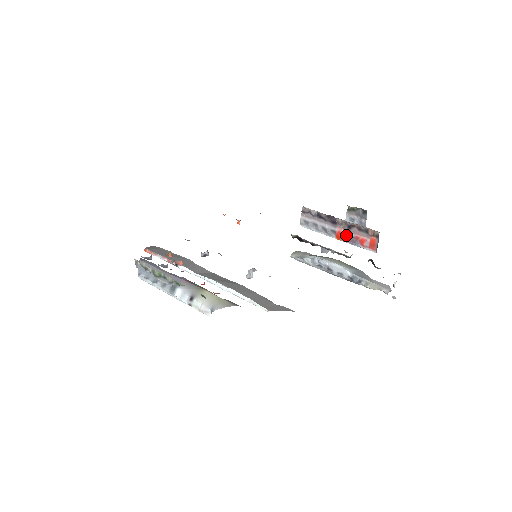
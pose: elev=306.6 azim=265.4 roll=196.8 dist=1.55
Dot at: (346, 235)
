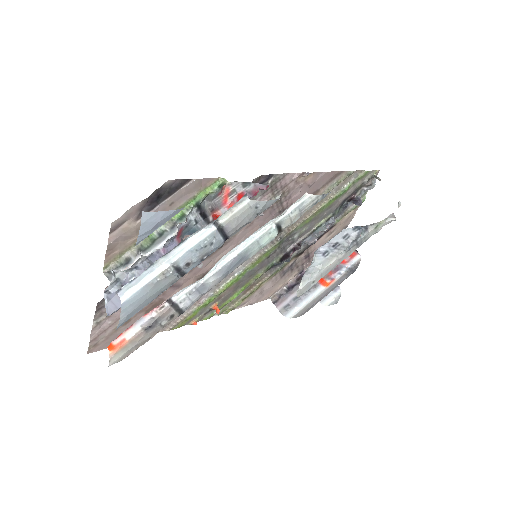
Dot at: occluded
